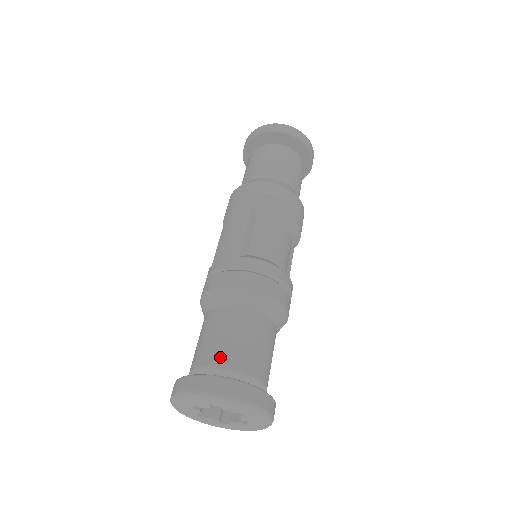
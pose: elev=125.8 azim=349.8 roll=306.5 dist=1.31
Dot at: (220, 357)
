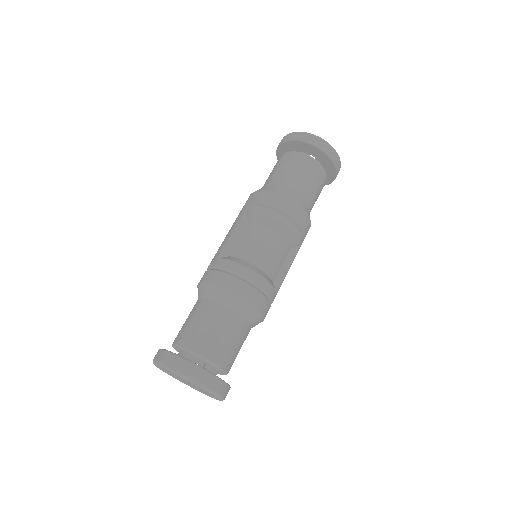
Dot at: (181, 337)
